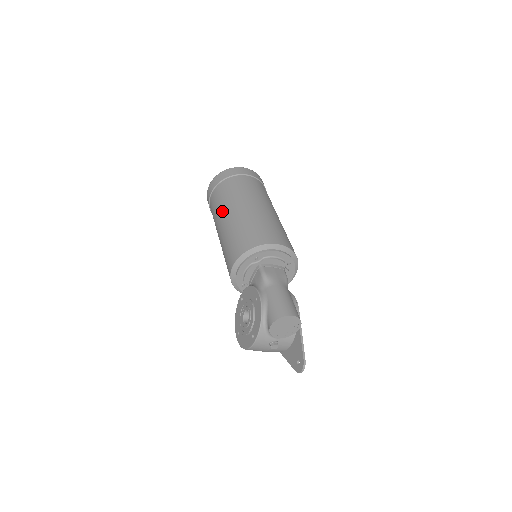
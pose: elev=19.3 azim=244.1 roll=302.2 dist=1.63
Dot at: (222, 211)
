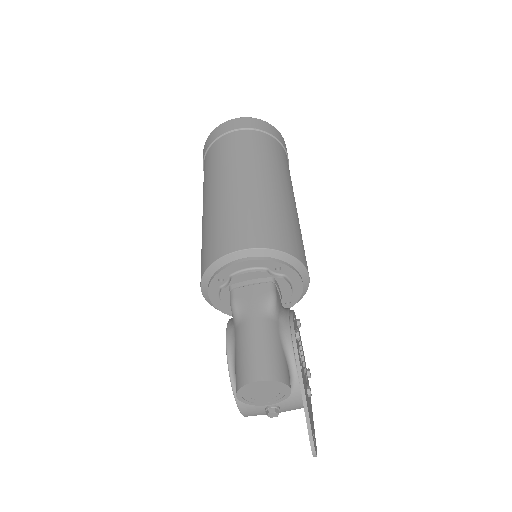
Dot at: occluded
